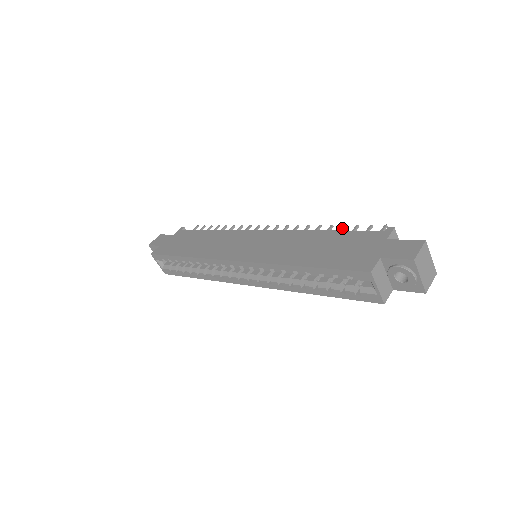
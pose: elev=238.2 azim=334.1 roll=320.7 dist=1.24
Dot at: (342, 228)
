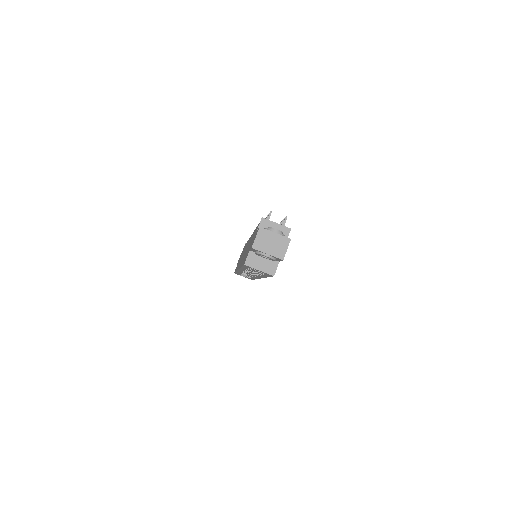
Dot at: occluded
